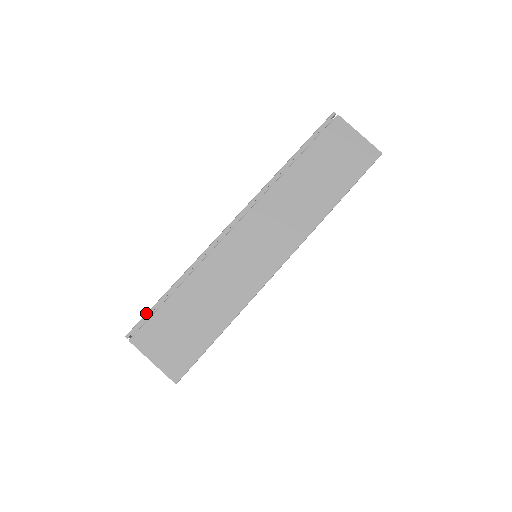
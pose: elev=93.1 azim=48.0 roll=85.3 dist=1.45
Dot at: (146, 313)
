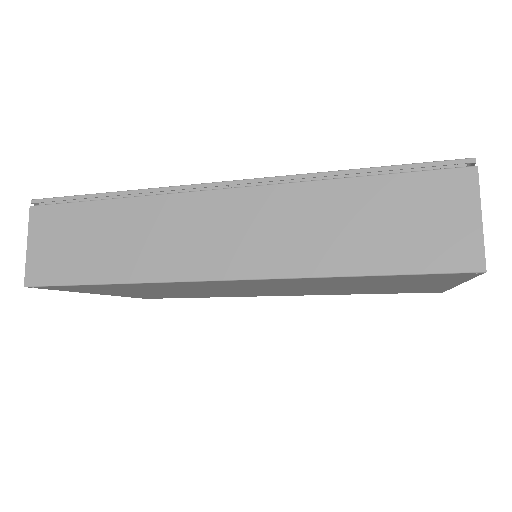
Dot at: (64, 196)
